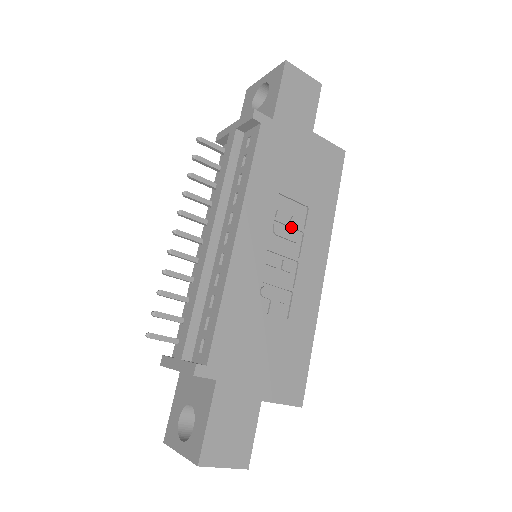
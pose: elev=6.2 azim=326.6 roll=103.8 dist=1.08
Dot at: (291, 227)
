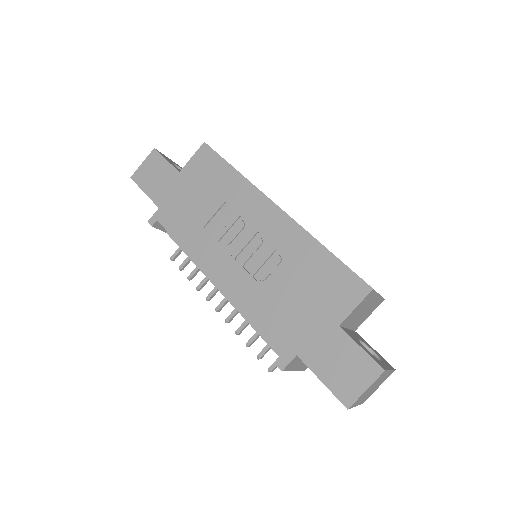
Dot at: (231, 226)
